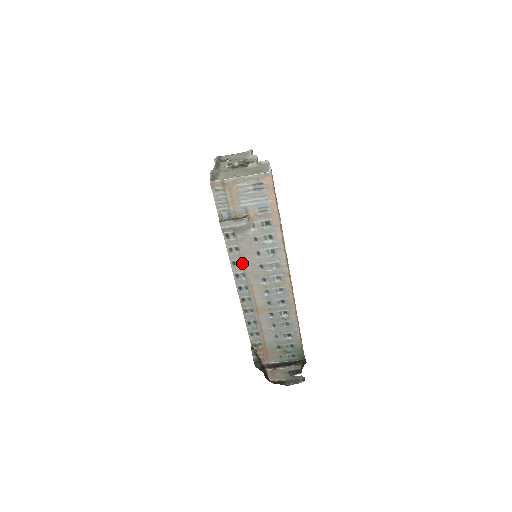
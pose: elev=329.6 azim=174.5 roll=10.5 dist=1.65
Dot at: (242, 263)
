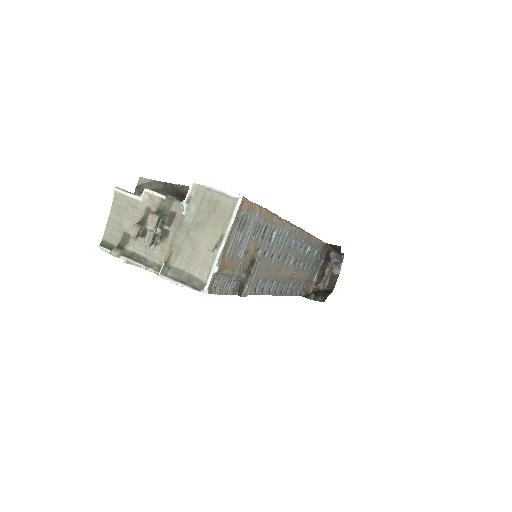
Dot at: (266, 280)
